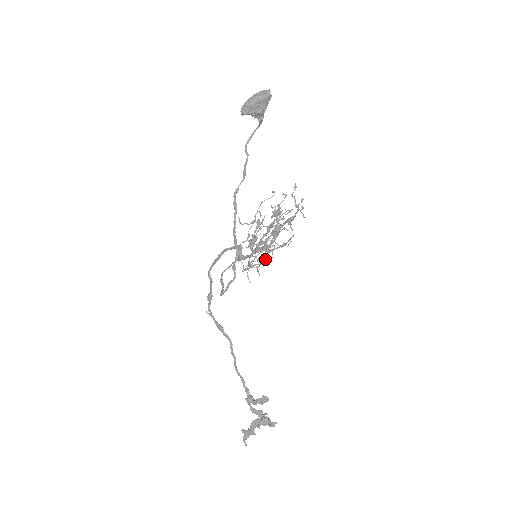
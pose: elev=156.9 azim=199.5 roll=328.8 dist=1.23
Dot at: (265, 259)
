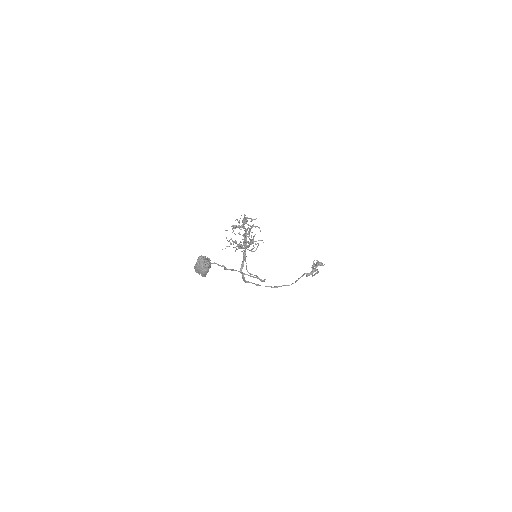
Dot at: occluded
